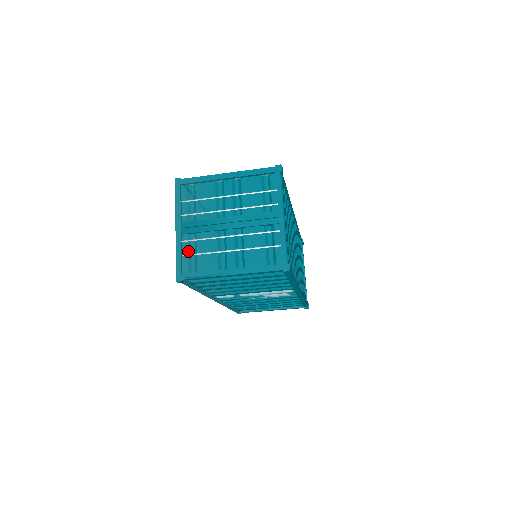
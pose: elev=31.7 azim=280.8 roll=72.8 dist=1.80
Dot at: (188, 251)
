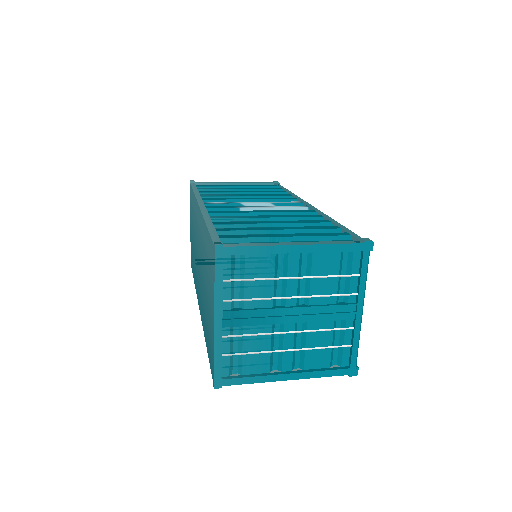
Dot at: (230, 348)
